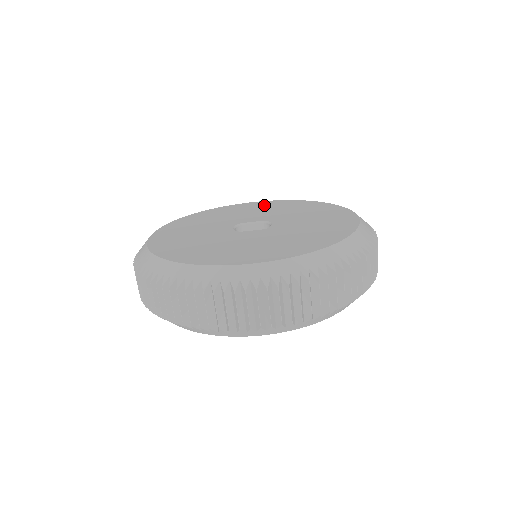
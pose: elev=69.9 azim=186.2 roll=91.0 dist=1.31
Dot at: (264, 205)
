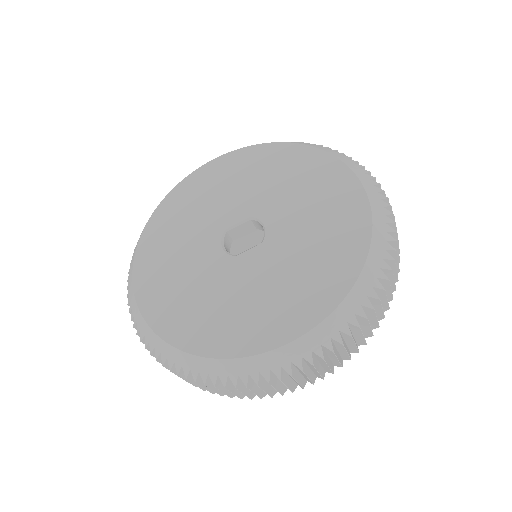
Dot at: (231, 168)
